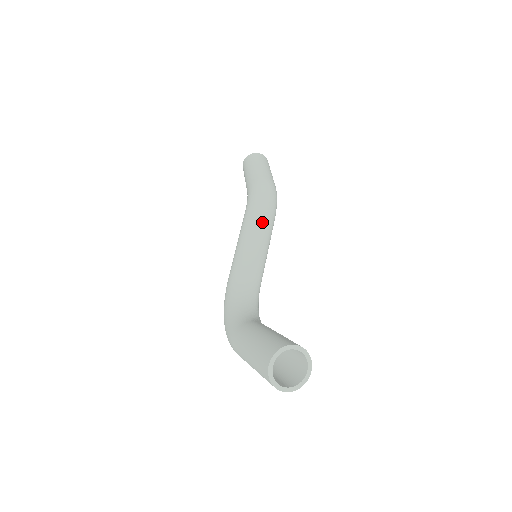
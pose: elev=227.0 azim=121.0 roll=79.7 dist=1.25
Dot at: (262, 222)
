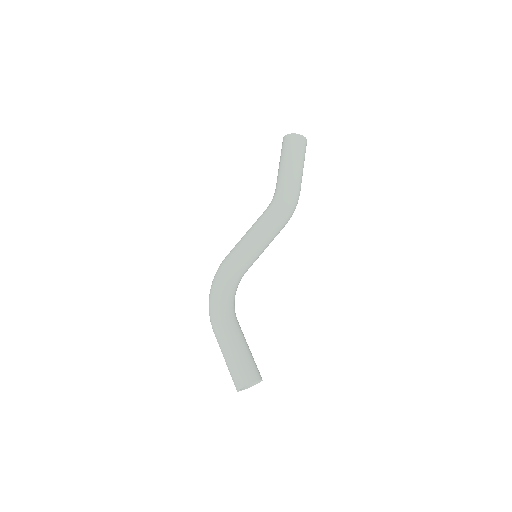
Dot at: (276, 234)
